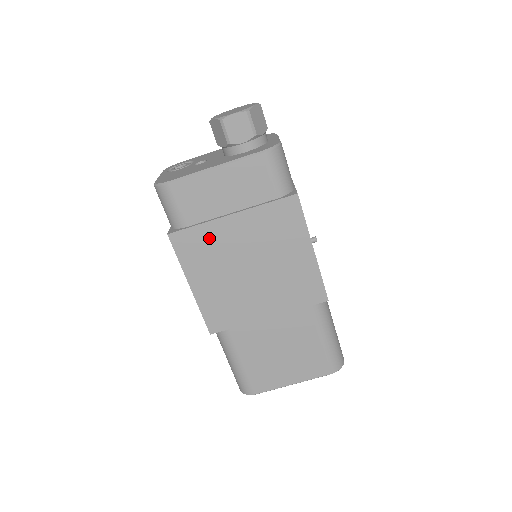
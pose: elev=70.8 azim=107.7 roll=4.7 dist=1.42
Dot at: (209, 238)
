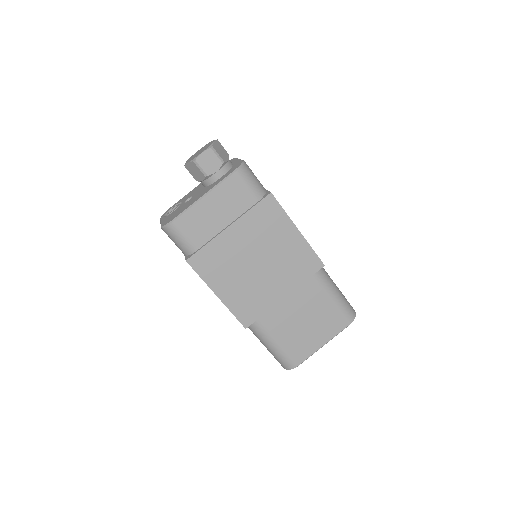
Dot at: (218, 251)
